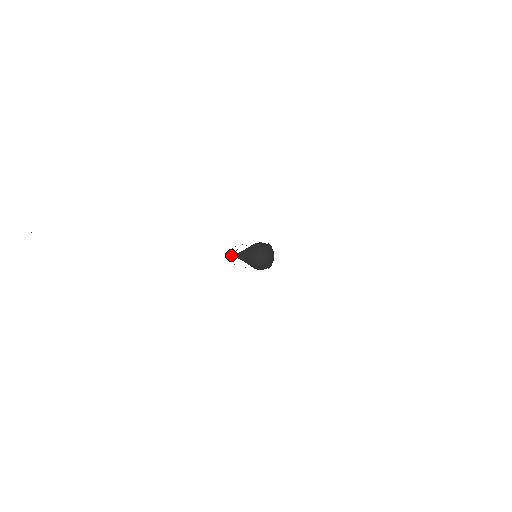
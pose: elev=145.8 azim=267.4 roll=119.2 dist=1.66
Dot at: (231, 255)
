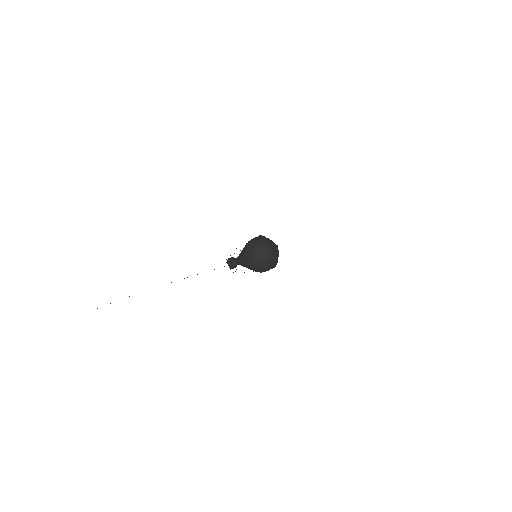
Dot at: (231, 258)
